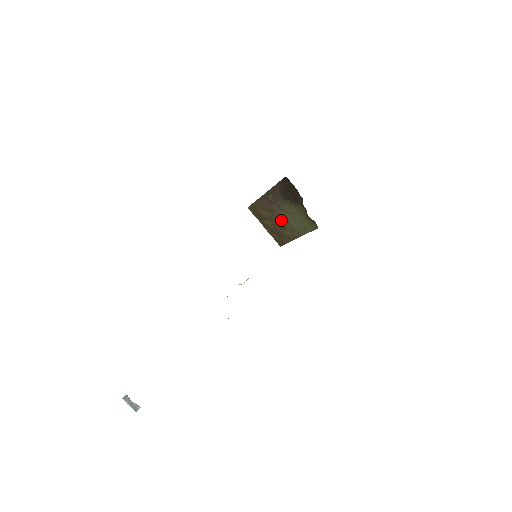
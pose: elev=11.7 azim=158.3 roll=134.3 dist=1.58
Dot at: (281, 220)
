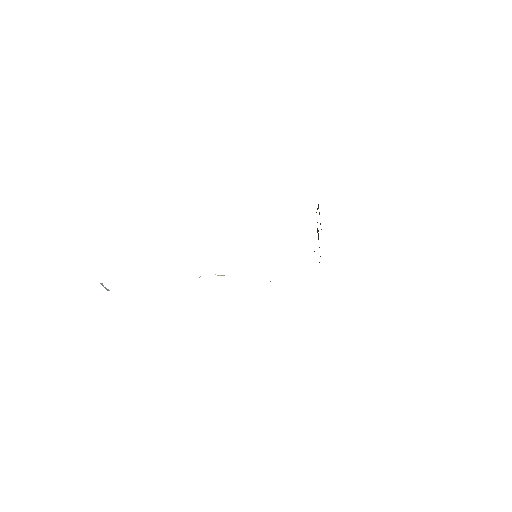
Dot at: occluded
